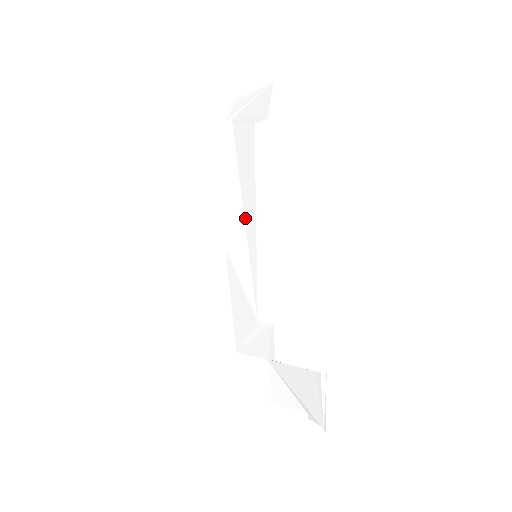
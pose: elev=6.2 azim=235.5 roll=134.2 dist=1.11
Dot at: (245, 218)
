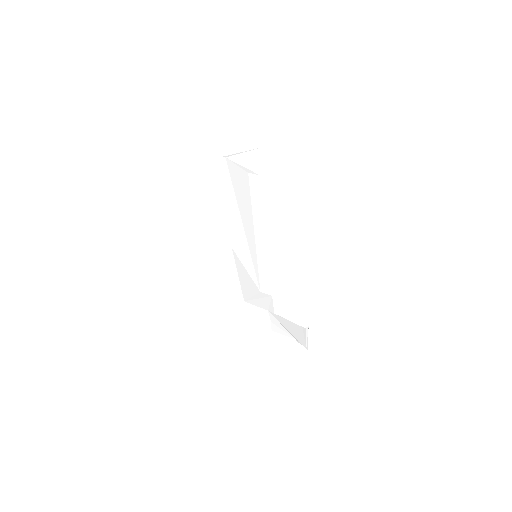
Dot at: (245, 231)
